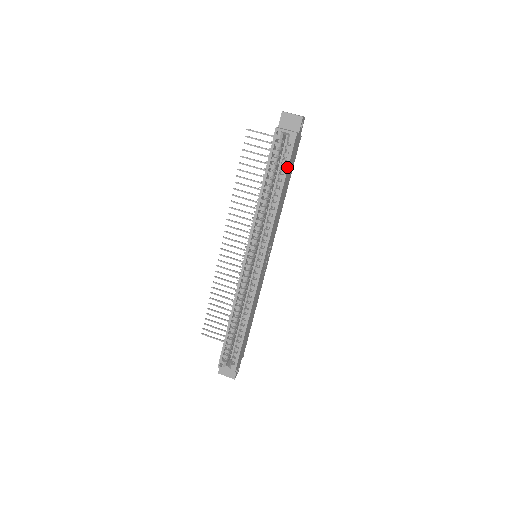
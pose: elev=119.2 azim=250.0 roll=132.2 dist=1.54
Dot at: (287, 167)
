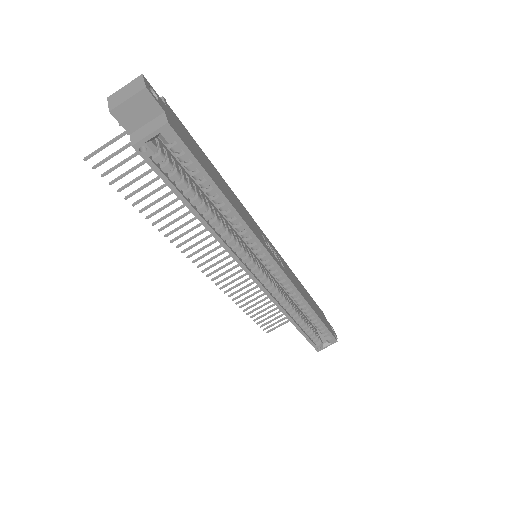
Dot at: (202, 170)
